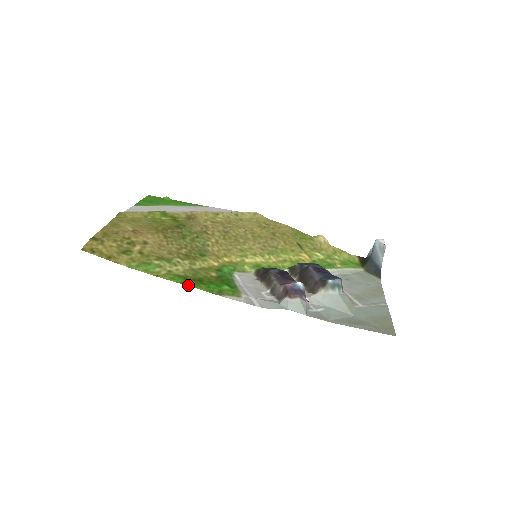
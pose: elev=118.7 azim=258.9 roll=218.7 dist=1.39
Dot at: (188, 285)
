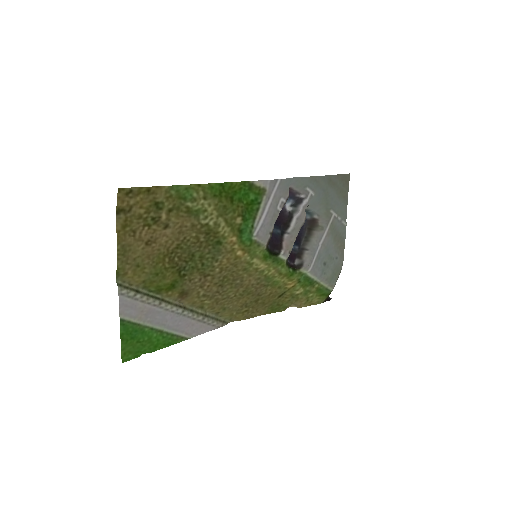
Dot at: (226, 183)
